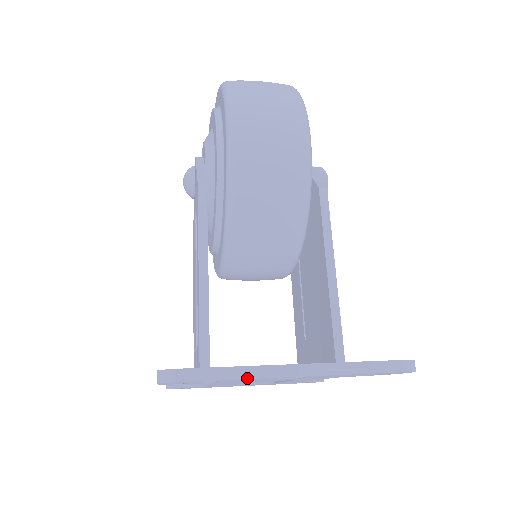
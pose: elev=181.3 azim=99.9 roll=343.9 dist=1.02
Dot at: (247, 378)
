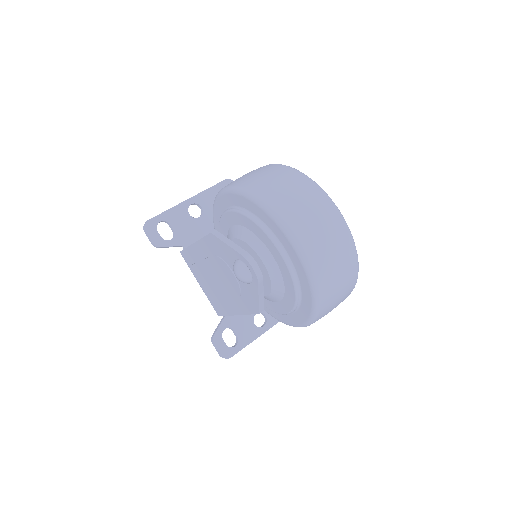
Dot at: (250, 342)
